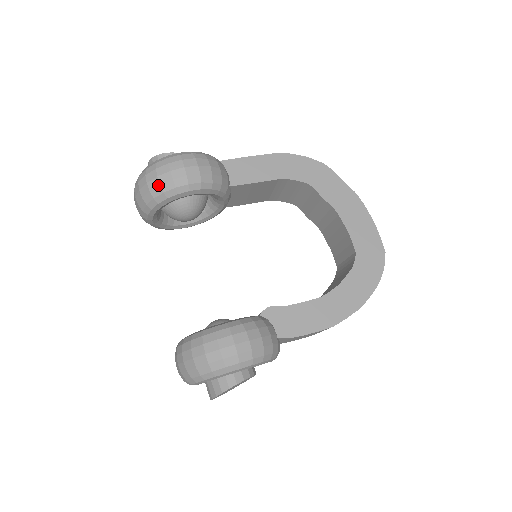
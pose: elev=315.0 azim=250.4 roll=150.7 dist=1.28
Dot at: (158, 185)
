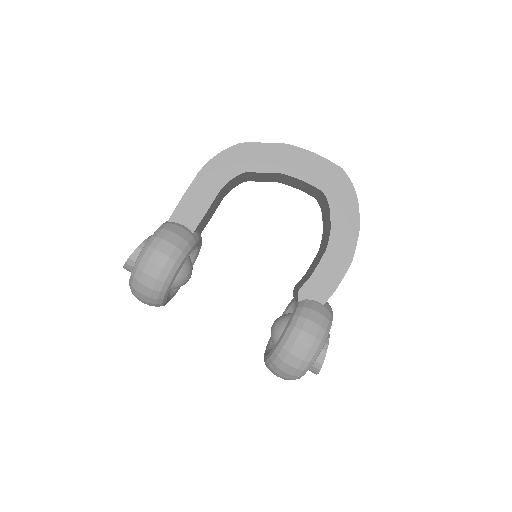
Dot at: (151, 291)
